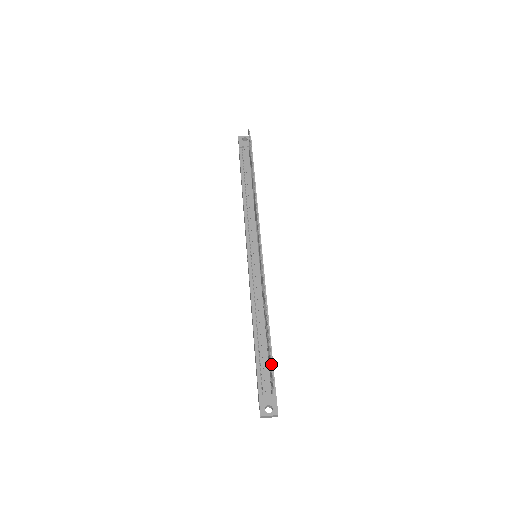
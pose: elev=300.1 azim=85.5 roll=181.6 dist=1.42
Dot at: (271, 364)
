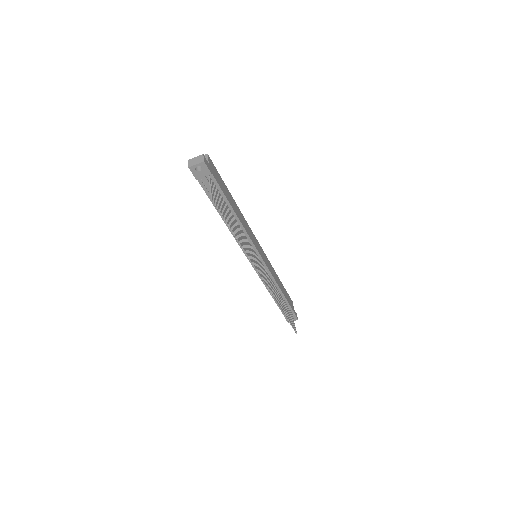
Dot at: occluded
